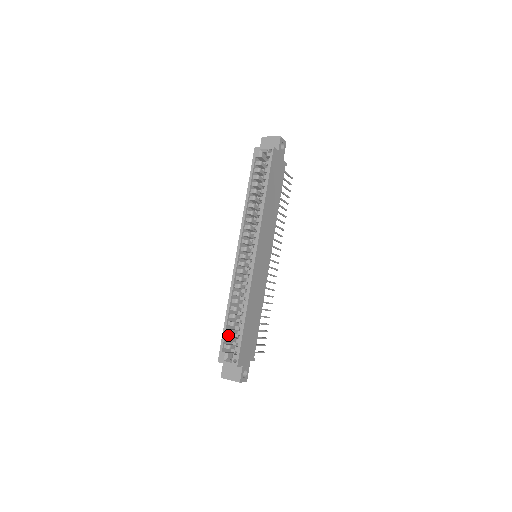
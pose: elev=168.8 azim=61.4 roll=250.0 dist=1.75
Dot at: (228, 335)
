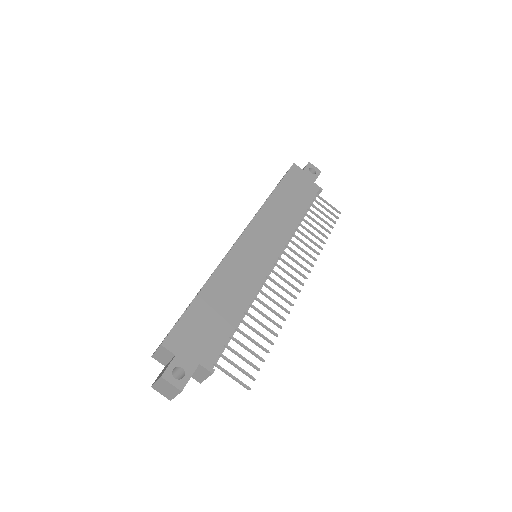
Dot at: occluded
